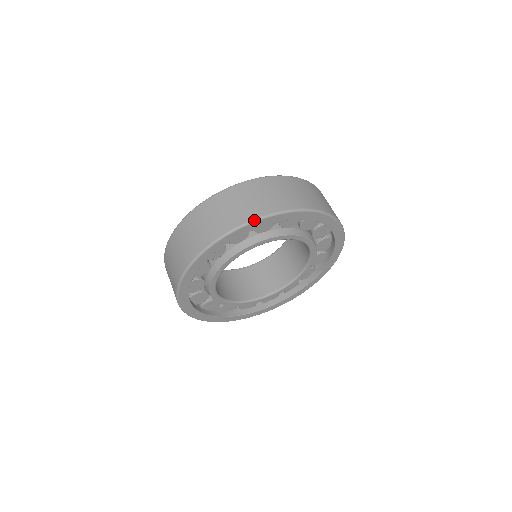
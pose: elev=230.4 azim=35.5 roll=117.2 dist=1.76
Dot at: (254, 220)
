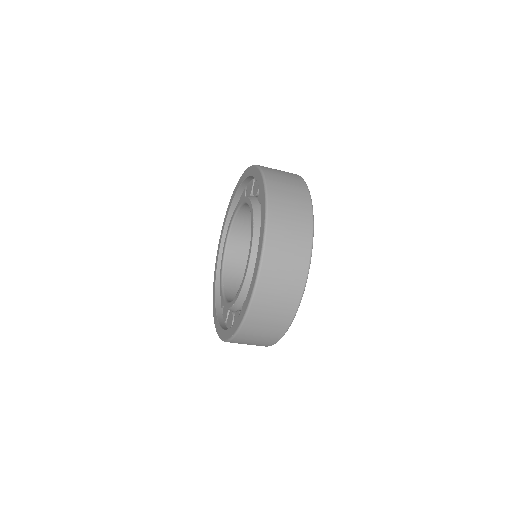
Dot at: occluded
